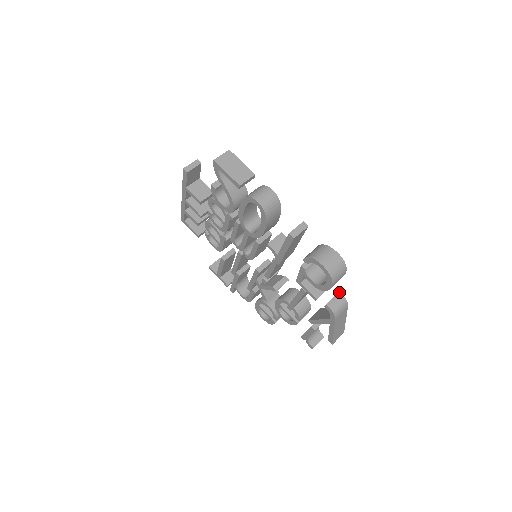
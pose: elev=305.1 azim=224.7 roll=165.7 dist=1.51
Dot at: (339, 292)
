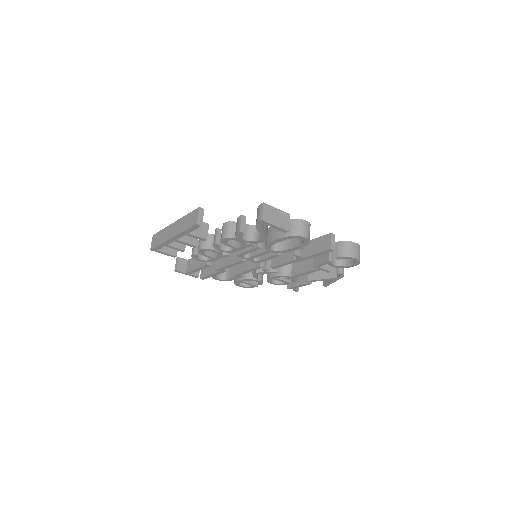
Dot at: occluded
